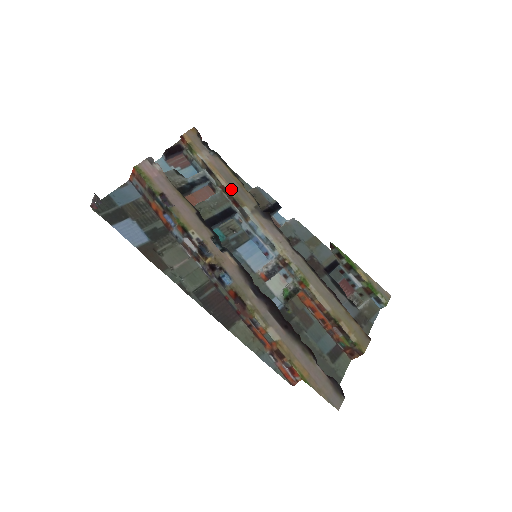
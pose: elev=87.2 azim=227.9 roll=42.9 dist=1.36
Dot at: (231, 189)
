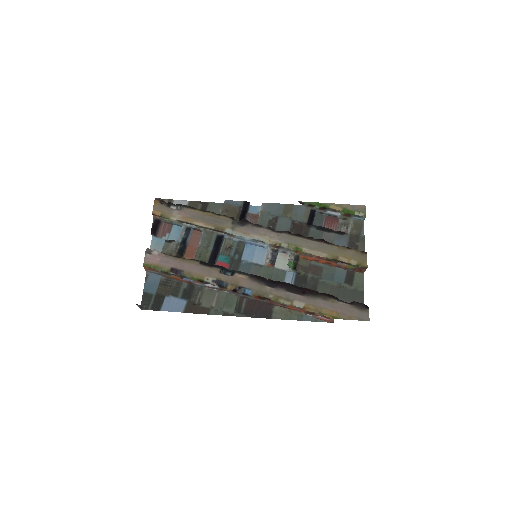
Dot at: (209, 225)
